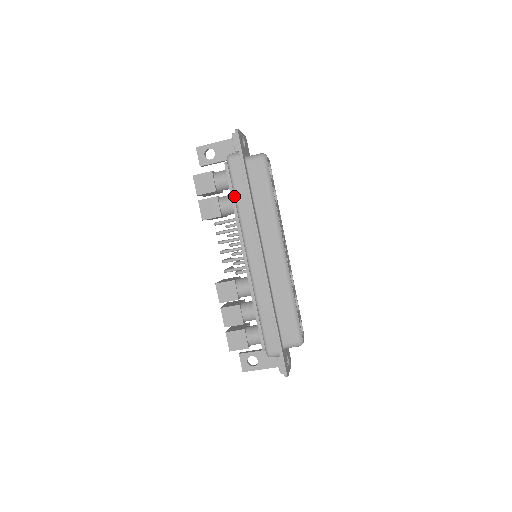
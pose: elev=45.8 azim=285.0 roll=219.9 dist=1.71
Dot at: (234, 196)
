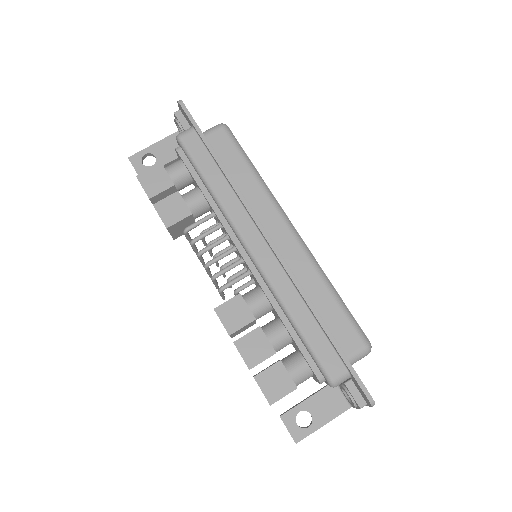
Dot at: (202, 179)
